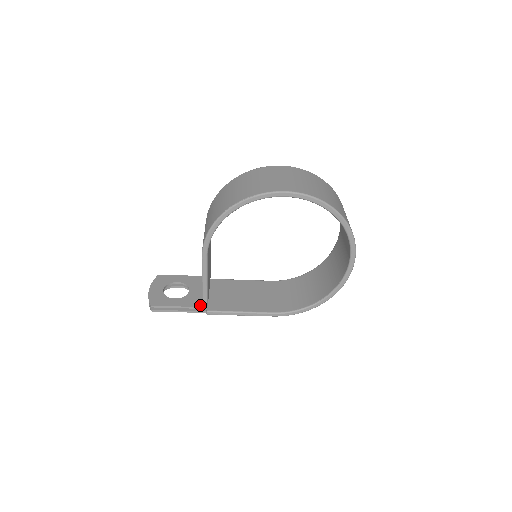
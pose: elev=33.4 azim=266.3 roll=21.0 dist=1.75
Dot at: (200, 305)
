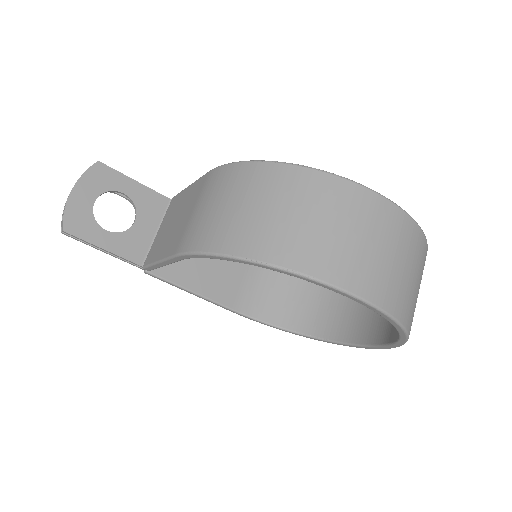
Dot at: (140, 261)
